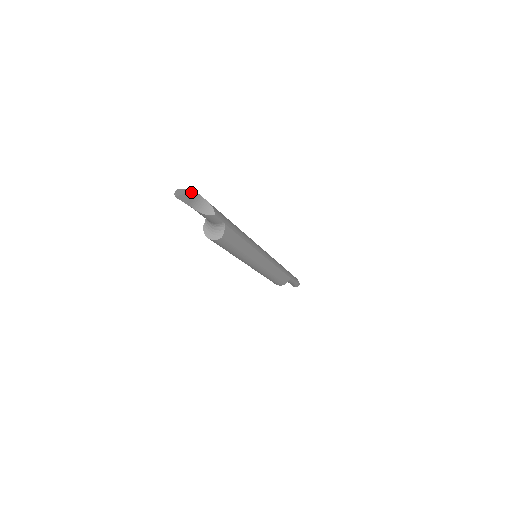
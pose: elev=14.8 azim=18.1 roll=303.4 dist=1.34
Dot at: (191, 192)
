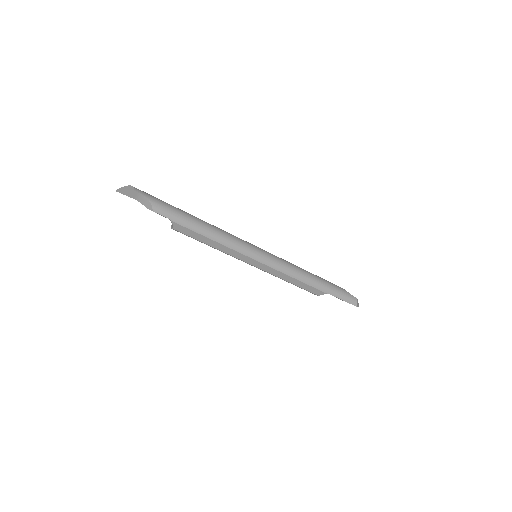
Dot at: (131, 190)
